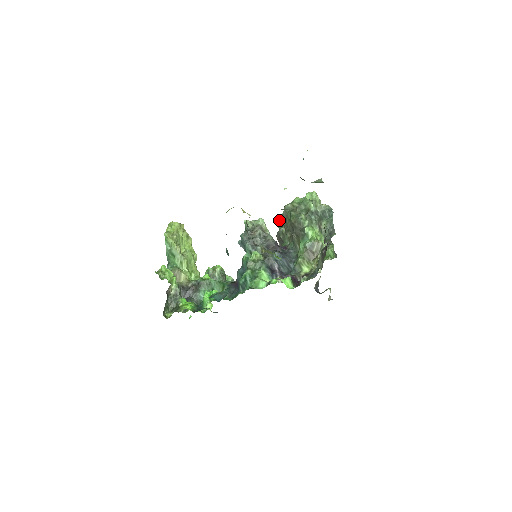
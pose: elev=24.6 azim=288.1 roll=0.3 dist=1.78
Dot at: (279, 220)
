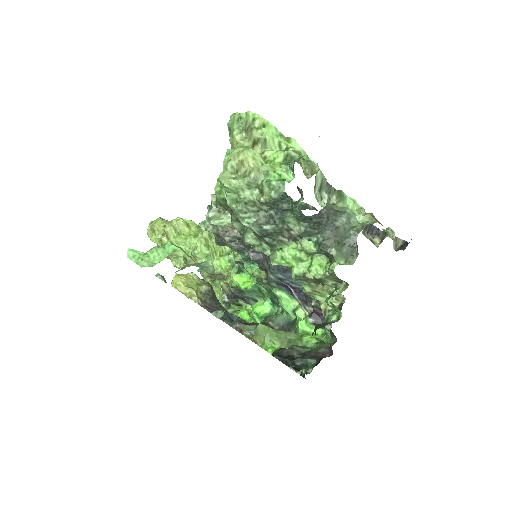
Dot at: occluded
